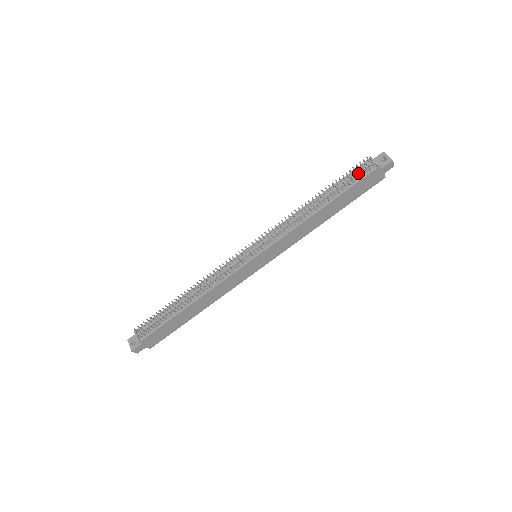
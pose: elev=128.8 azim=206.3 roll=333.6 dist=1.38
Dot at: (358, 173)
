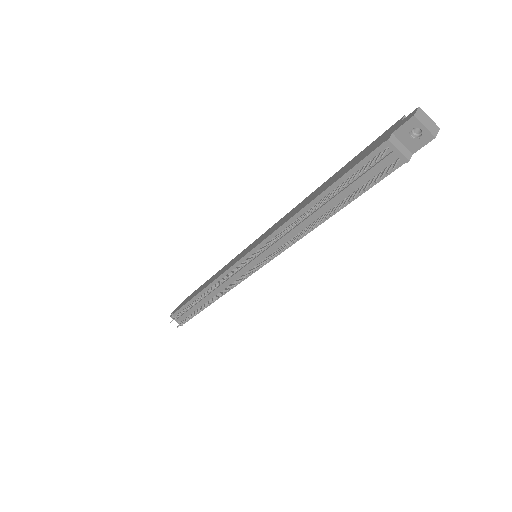
Dot at: (370, 185)
